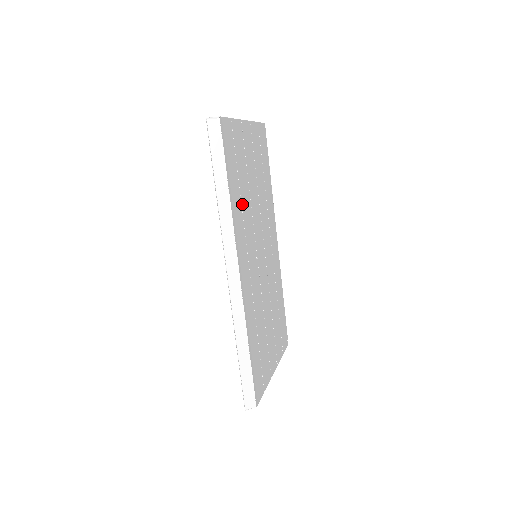
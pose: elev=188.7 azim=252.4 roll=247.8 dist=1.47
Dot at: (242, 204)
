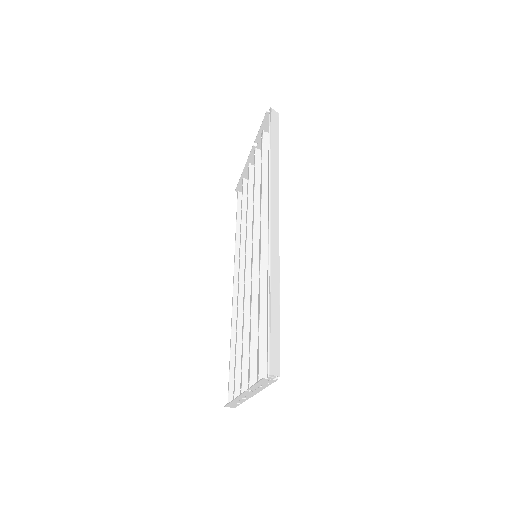
Dot at: occluded
